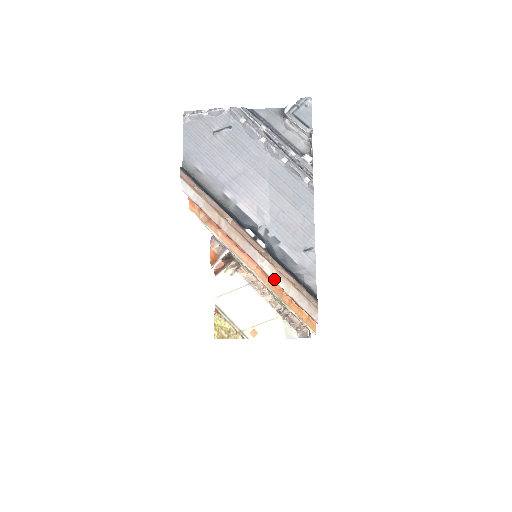
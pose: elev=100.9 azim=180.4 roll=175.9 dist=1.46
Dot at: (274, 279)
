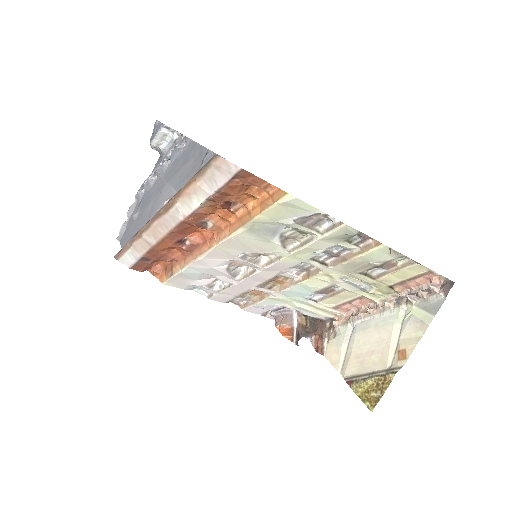
Dot at: (195, 207)
